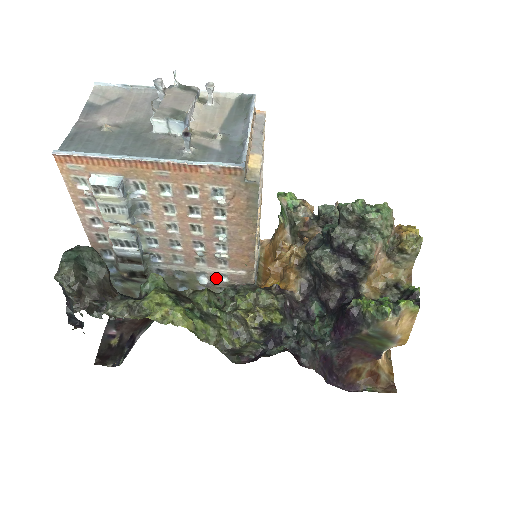
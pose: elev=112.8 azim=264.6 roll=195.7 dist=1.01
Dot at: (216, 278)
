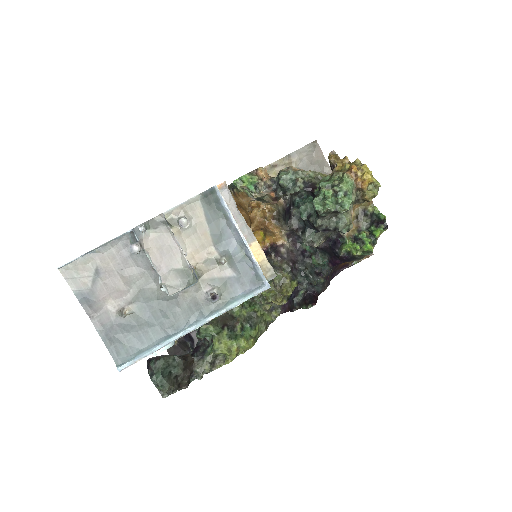
Dot at: occluded
